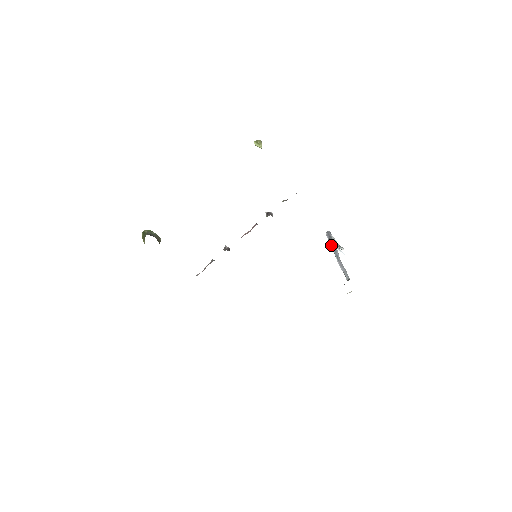
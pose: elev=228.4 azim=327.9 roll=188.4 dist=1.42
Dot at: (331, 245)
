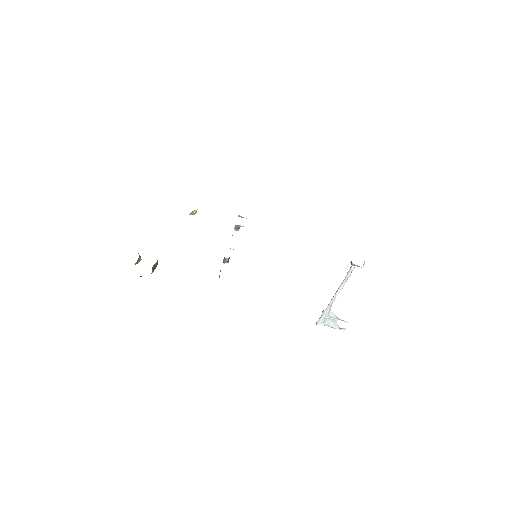
Dot at: (325, 309)
